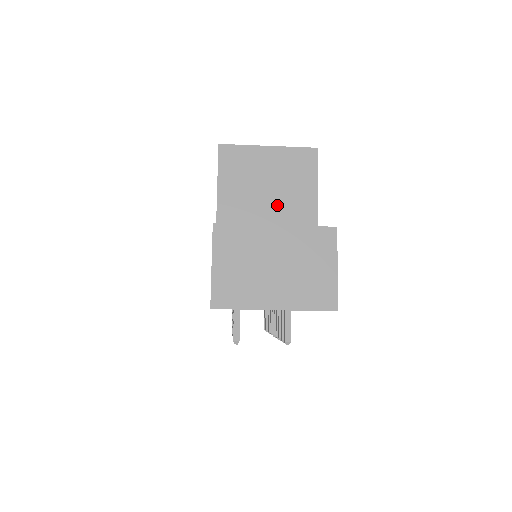
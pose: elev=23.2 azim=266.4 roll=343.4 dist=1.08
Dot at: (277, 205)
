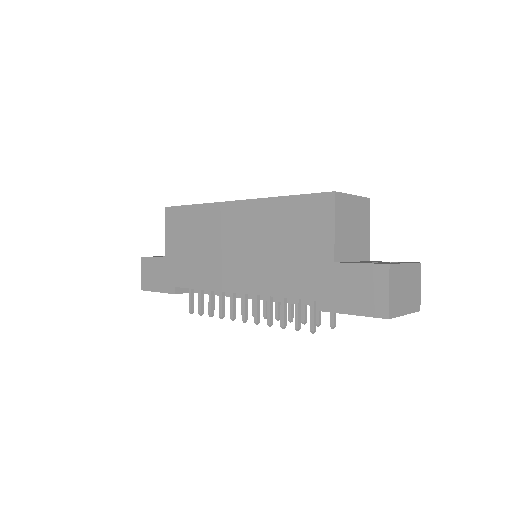
Dot at: (356, 237)
